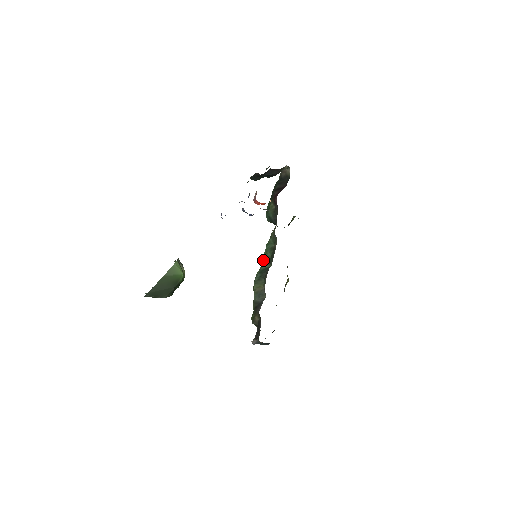
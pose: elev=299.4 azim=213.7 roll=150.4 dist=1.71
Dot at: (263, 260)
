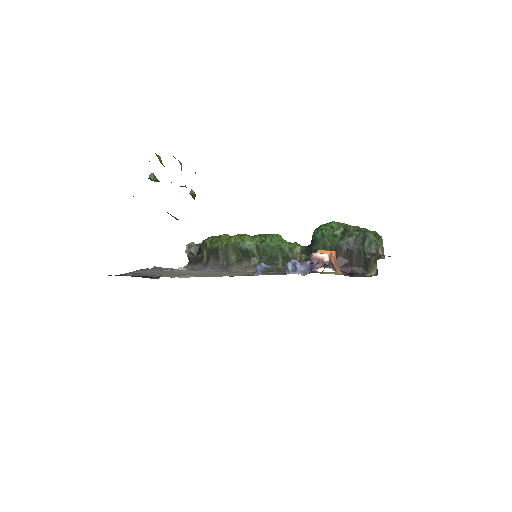
Dot at: (262, 247)
